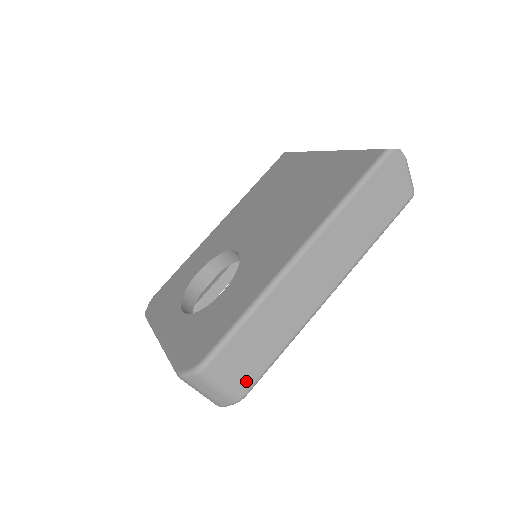
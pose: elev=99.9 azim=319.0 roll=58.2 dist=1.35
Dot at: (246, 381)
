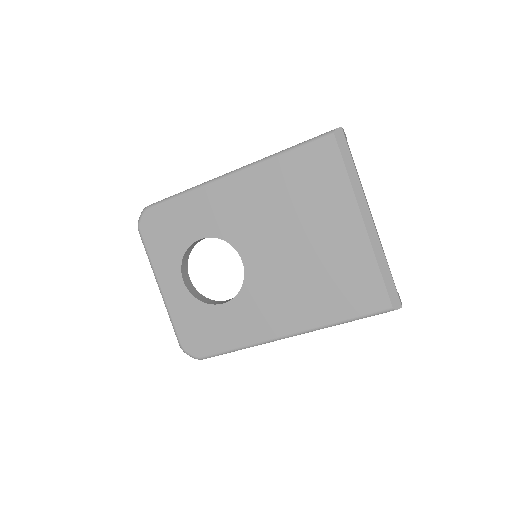
Dot at: occluded
